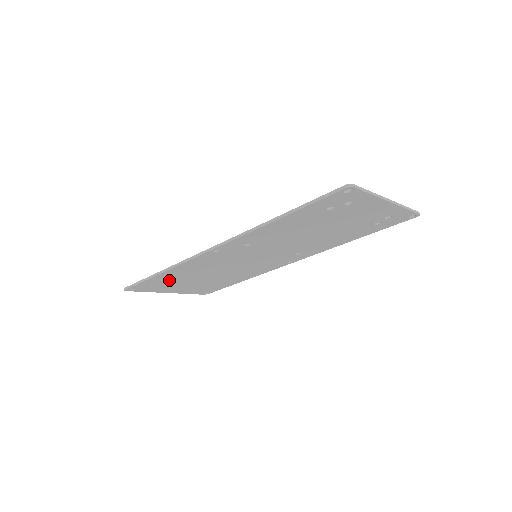
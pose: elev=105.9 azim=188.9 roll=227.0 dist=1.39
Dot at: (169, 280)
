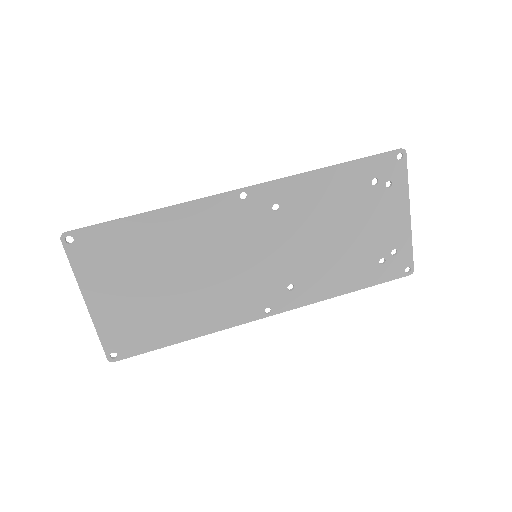
Dot at: (133, 248)
